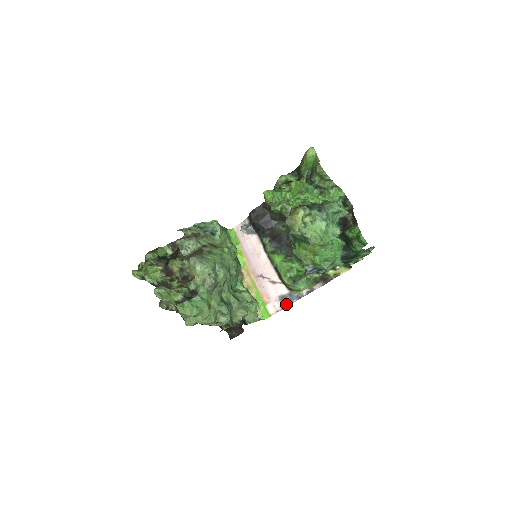
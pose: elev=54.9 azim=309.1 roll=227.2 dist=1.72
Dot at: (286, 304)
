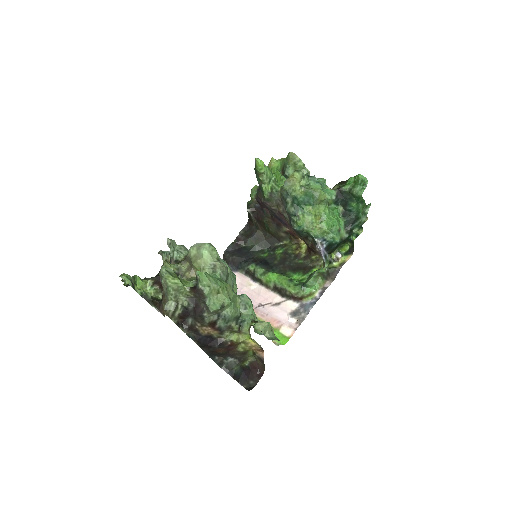
Dot at: (302, 317)
